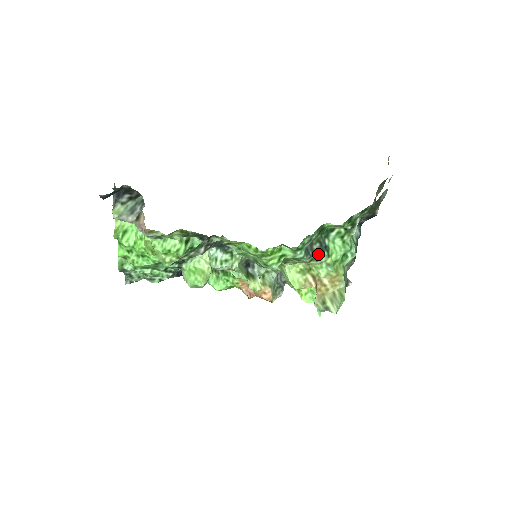
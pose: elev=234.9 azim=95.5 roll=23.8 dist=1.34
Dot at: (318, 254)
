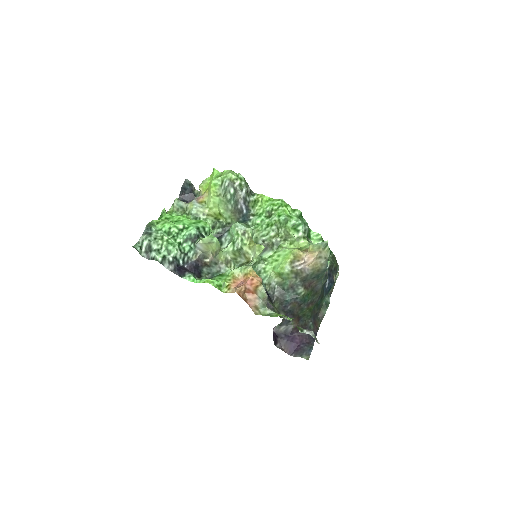
Dot at: (308, 238)
